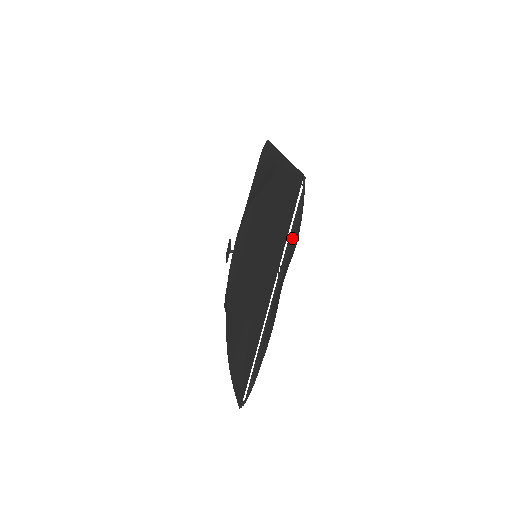
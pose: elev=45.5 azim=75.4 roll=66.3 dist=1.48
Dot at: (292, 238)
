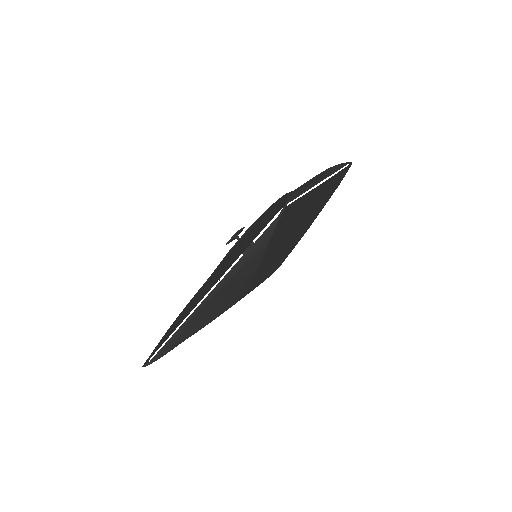
Dot at: (249, 256)
